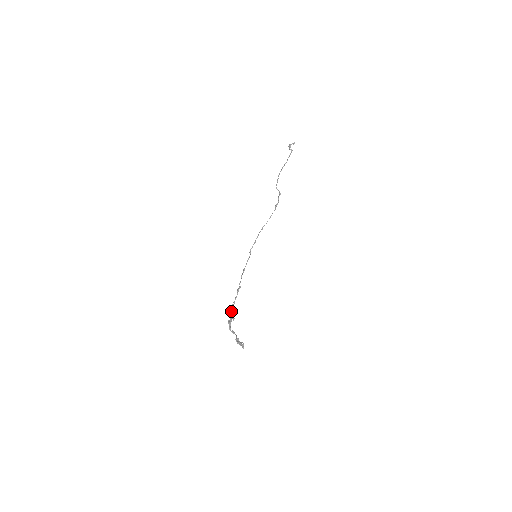
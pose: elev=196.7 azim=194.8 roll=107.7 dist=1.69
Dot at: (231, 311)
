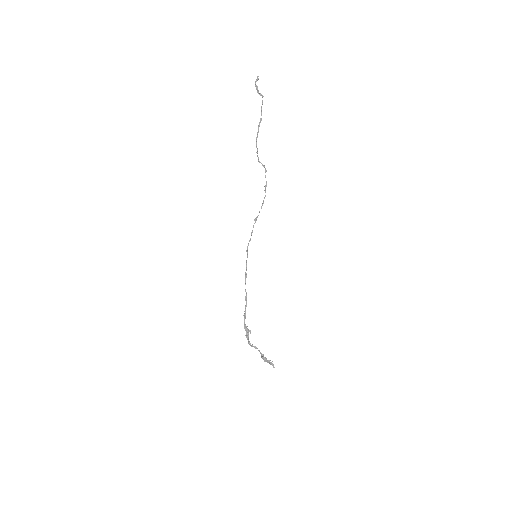
Dot at: (244, 323)
